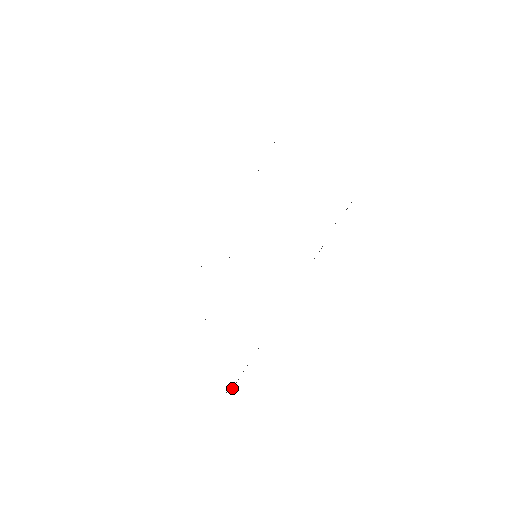
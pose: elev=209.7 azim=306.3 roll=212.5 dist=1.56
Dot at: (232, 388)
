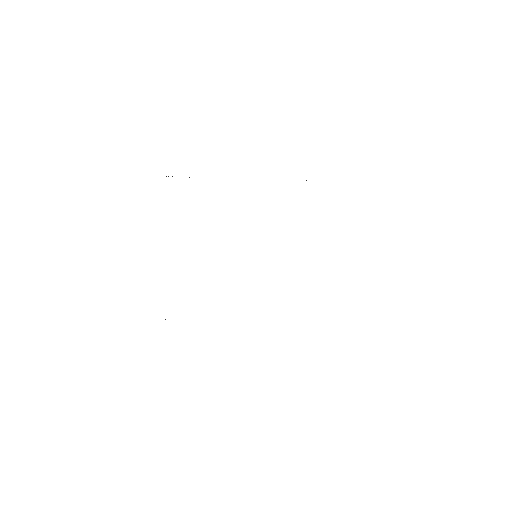
Dot at: occluded
